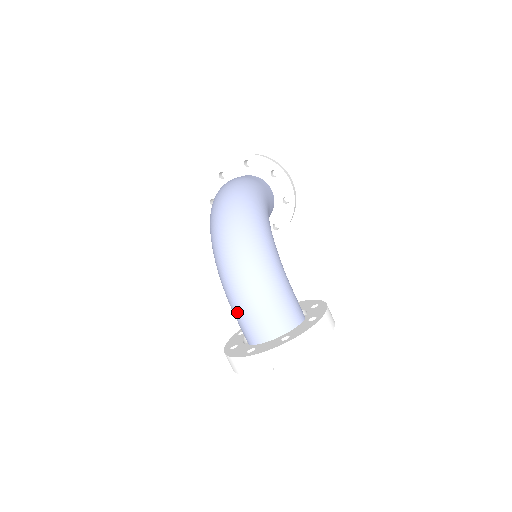
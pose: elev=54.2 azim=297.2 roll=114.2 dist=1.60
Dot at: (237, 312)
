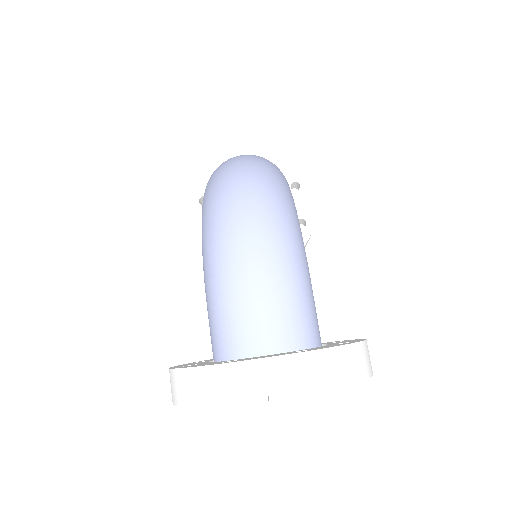
Dot at: (219, 297)
